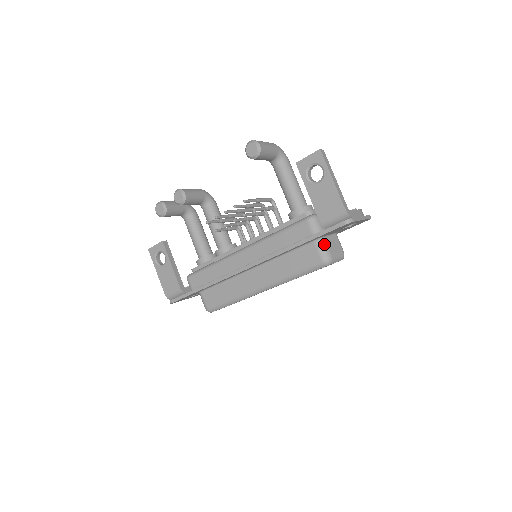
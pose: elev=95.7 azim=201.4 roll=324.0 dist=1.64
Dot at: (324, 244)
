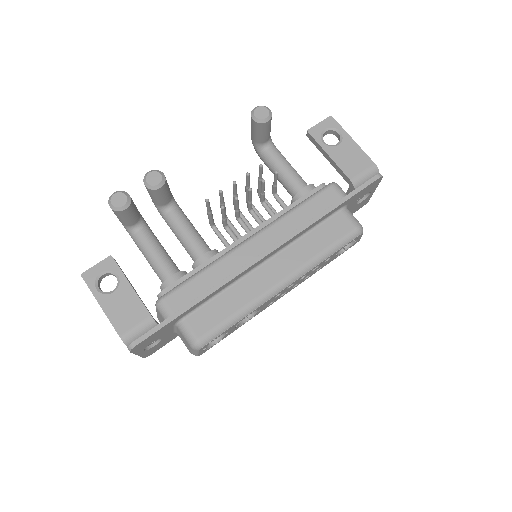
Dot at: occluded
